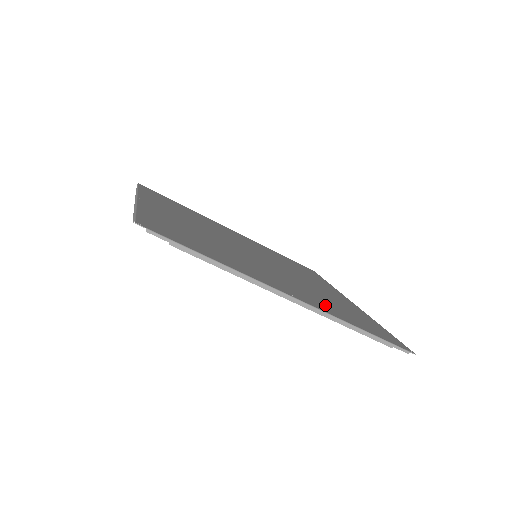
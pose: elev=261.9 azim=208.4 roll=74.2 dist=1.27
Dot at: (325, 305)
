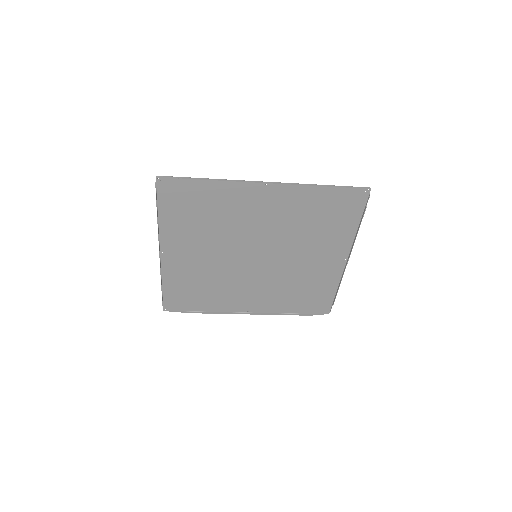
Dot at: (298, 203)
